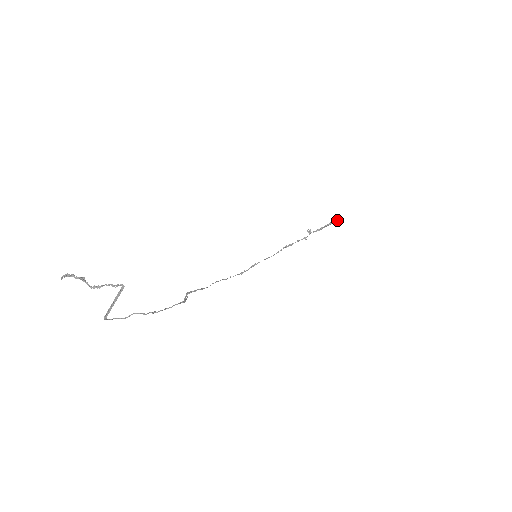
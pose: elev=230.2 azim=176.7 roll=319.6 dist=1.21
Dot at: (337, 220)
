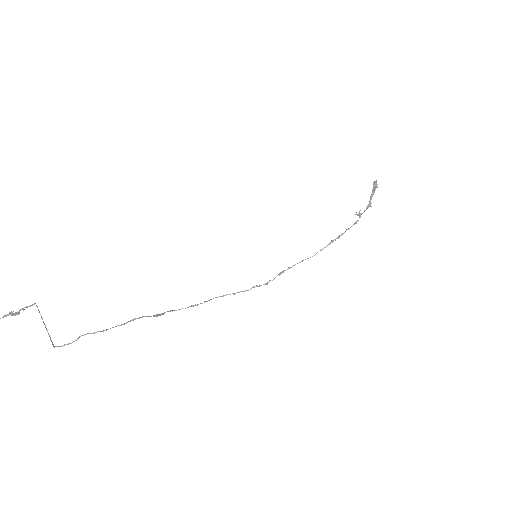
Dot at: (373, 182)
